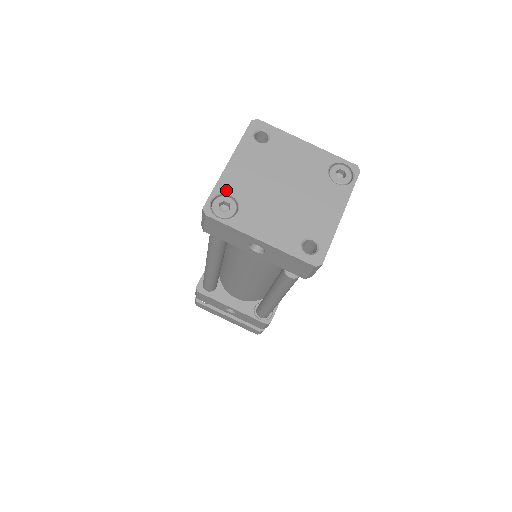
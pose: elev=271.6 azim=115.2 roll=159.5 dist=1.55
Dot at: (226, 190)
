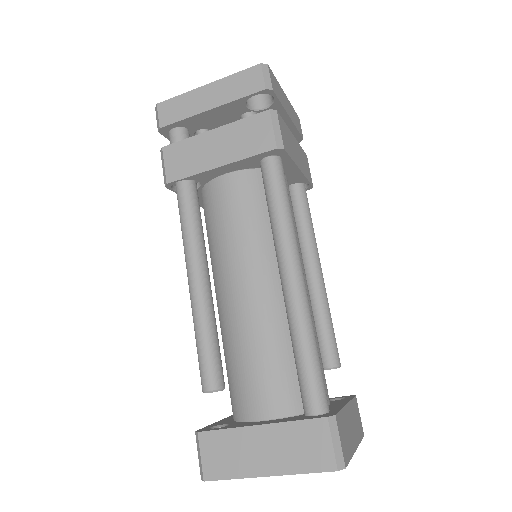
Dot at: occluded
